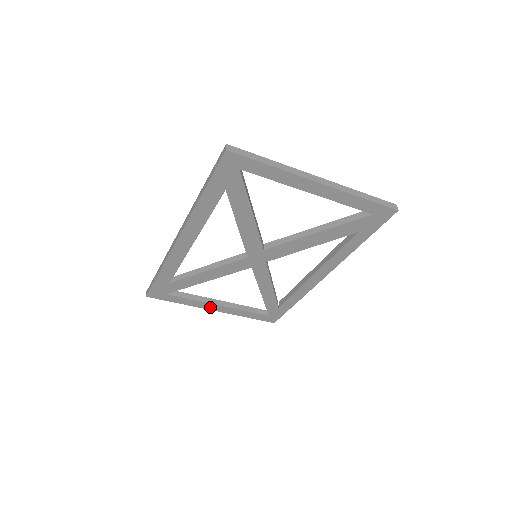
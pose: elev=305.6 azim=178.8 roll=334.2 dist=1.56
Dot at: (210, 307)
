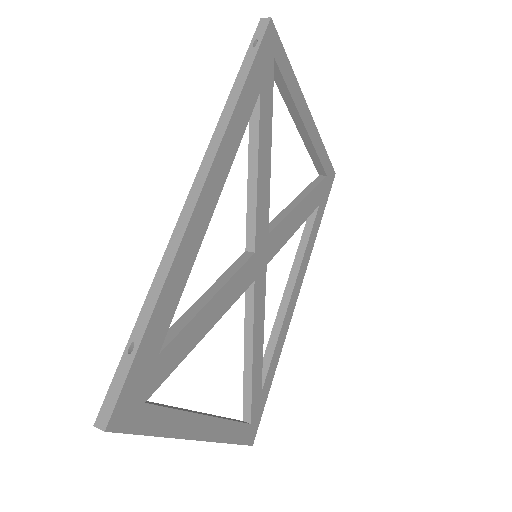
Dot at: (196, 429)
